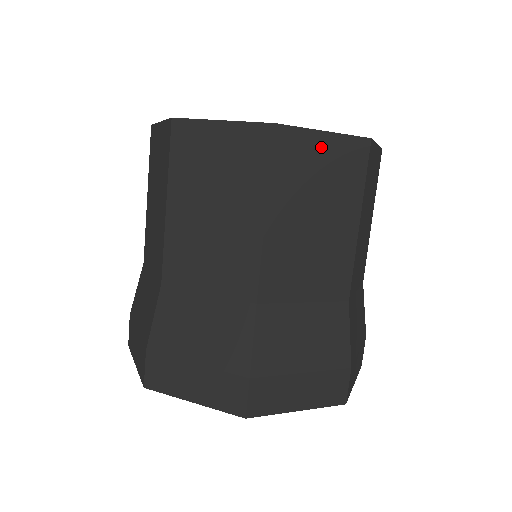
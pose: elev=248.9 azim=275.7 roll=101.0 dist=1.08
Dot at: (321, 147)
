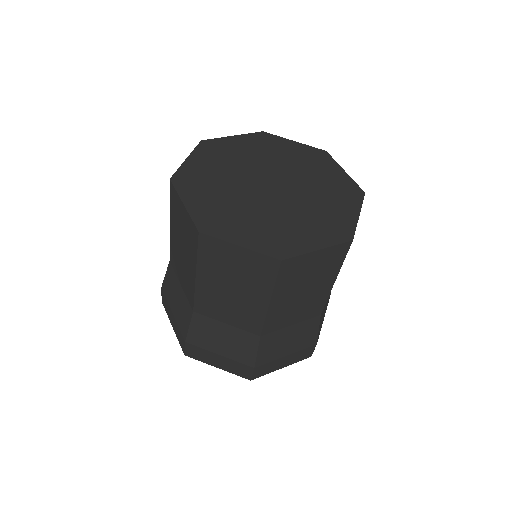
Dot at: (314, 258)
